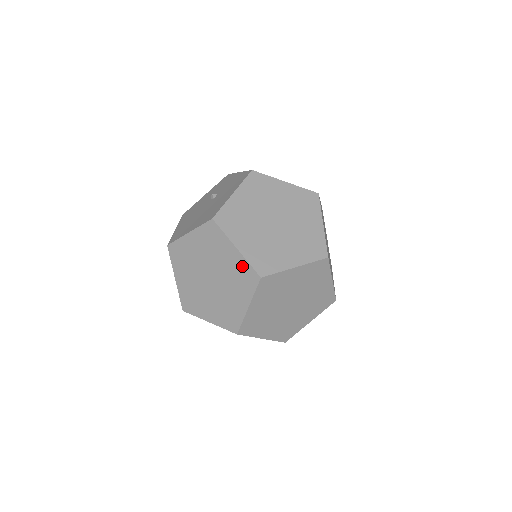
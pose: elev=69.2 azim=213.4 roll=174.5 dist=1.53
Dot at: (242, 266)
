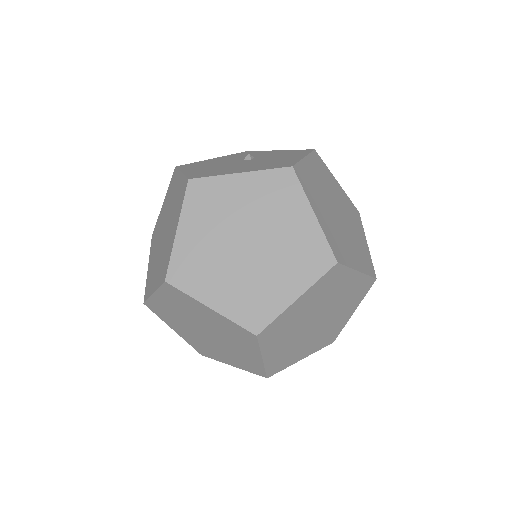
Dot at: (313, 240)
